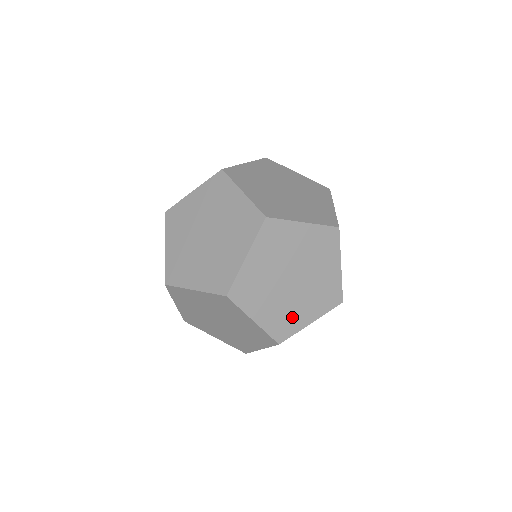
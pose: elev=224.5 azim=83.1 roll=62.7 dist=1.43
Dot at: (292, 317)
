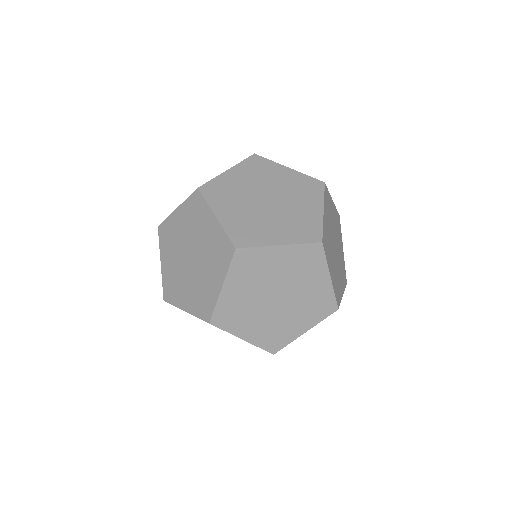
Dot at: (283, 330)
